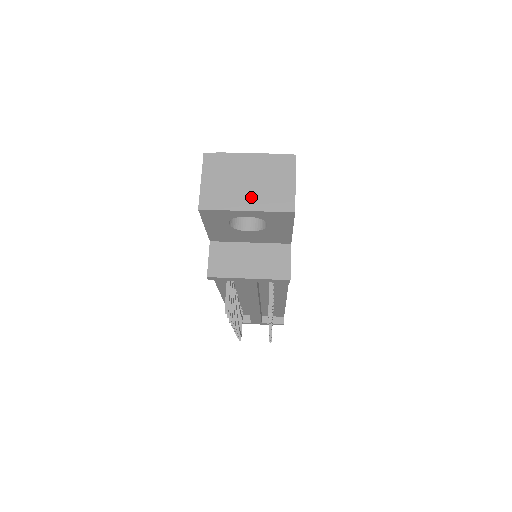
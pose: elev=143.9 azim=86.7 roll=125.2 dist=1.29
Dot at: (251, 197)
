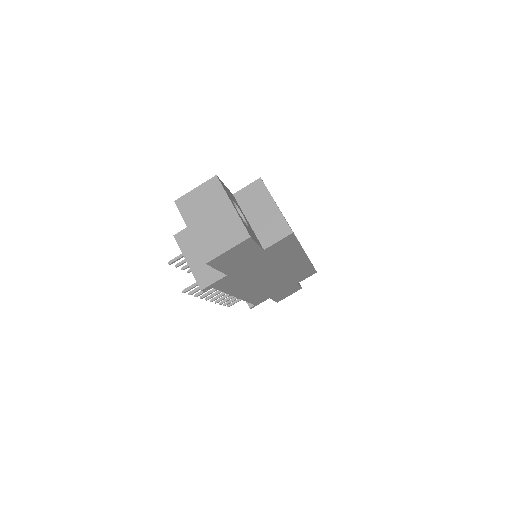
Dot at: (201, 228)
